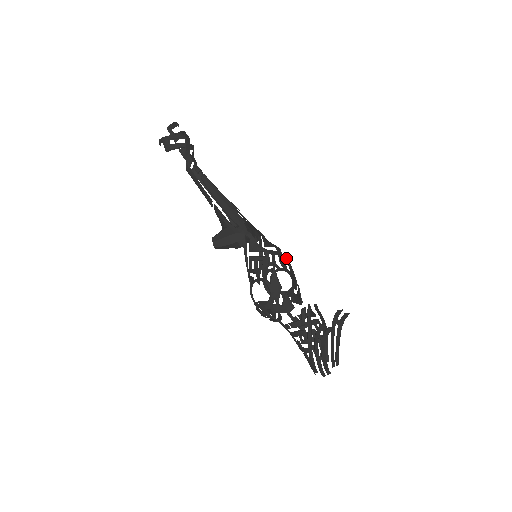
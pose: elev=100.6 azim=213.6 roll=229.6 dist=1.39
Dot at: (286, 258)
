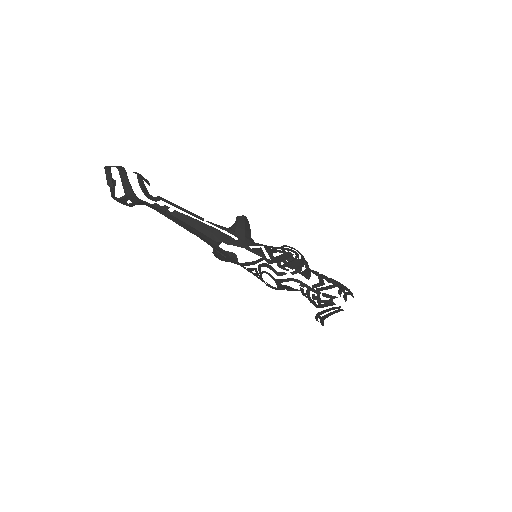
Dot at: (280, 266)
